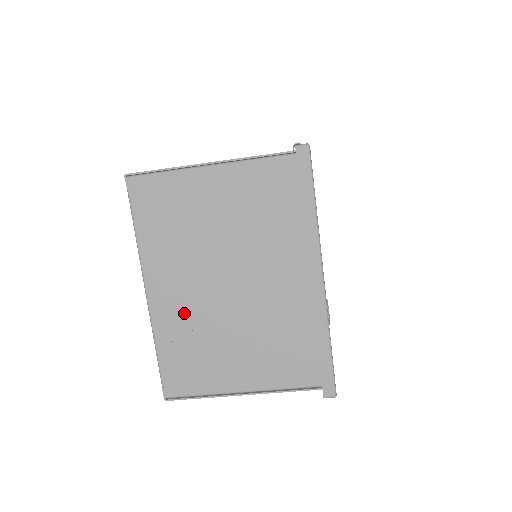
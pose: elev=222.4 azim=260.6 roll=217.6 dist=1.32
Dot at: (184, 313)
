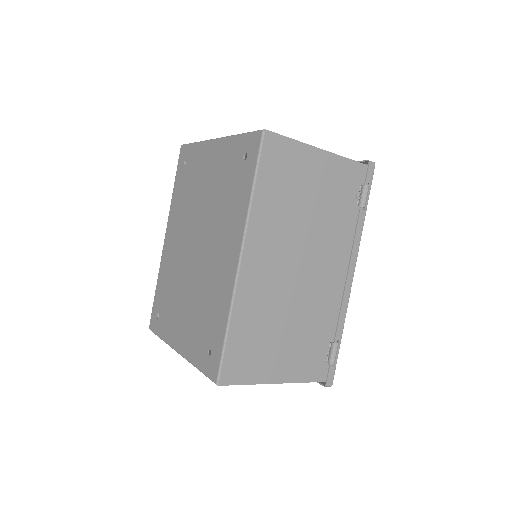
Dot at: occluded
